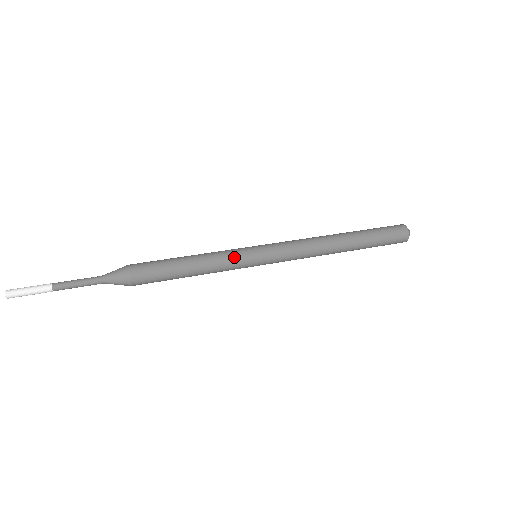
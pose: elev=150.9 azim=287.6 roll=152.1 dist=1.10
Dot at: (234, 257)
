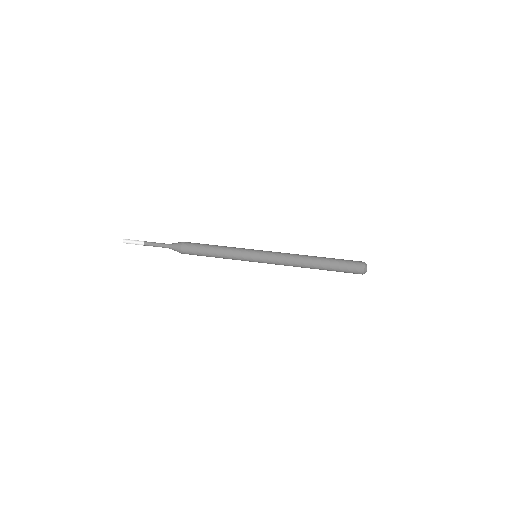
Dot at: (241, 250)
